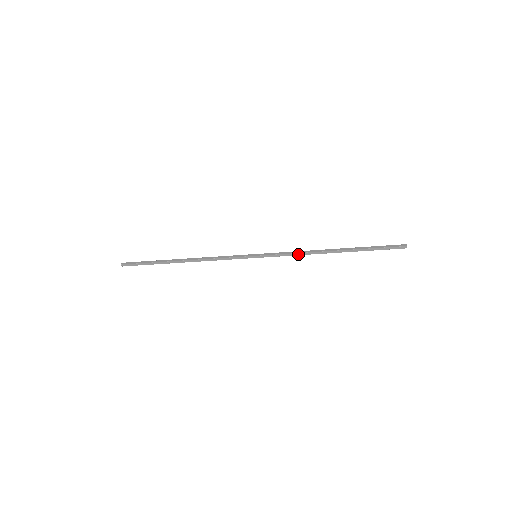
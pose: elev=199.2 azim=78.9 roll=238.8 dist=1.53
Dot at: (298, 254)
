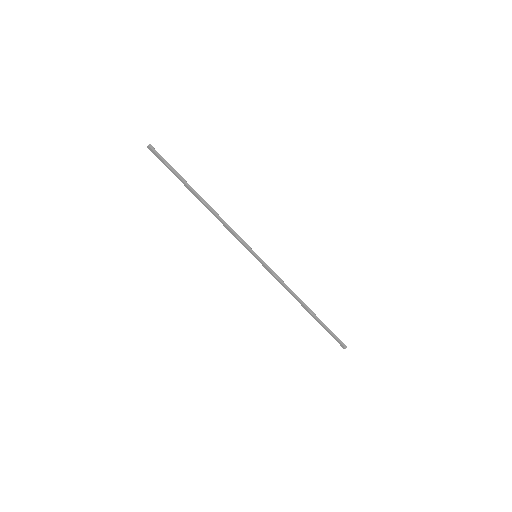
Dot at: (284, 284)
